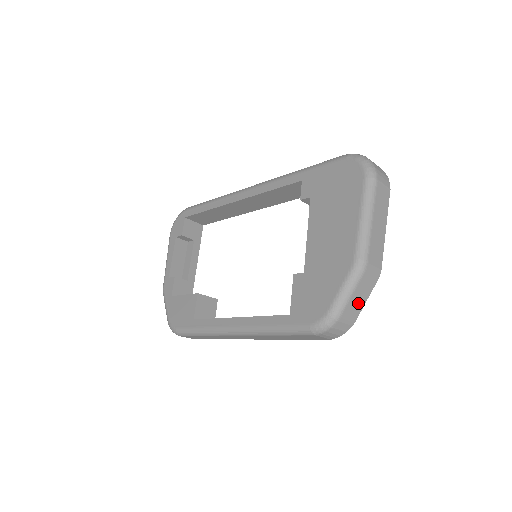
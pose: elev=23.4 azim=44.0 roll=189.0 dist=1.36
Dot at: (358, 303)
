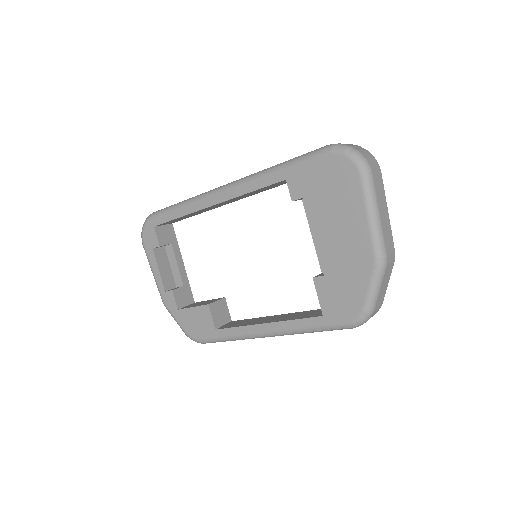
Dot at: (384, 289)
